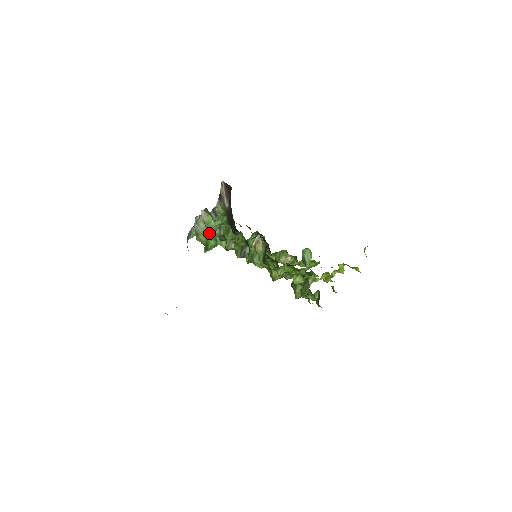
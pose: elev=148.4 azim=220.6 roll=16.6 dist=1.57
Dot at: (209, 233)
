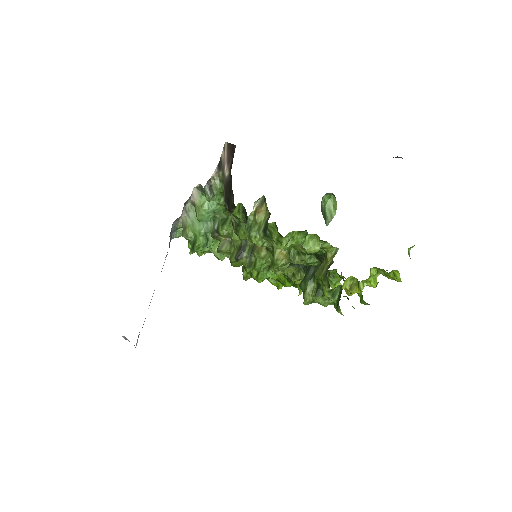
Dot at: (199, 226)
